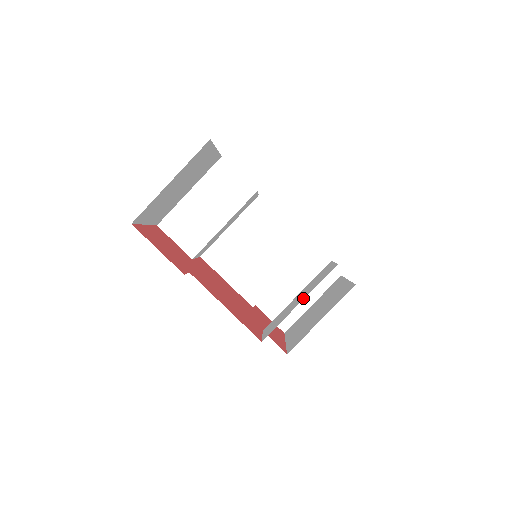
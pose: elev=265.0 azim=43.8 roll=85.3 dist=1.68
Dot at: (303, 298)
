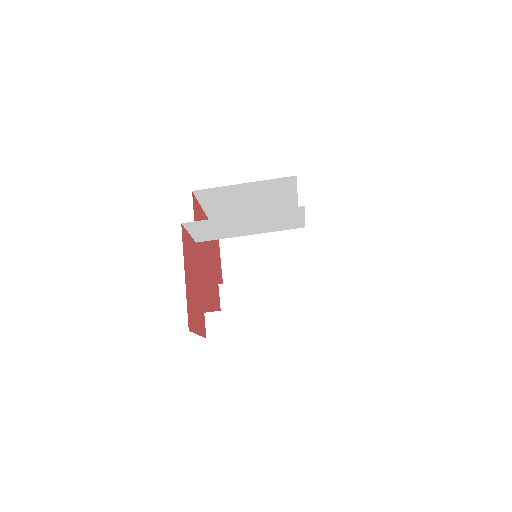
Dot at: occluded
